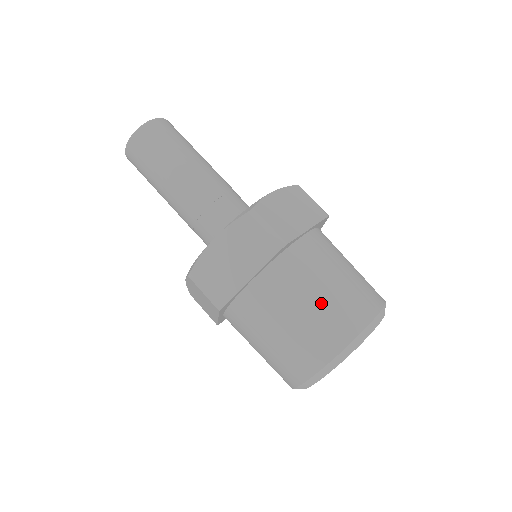
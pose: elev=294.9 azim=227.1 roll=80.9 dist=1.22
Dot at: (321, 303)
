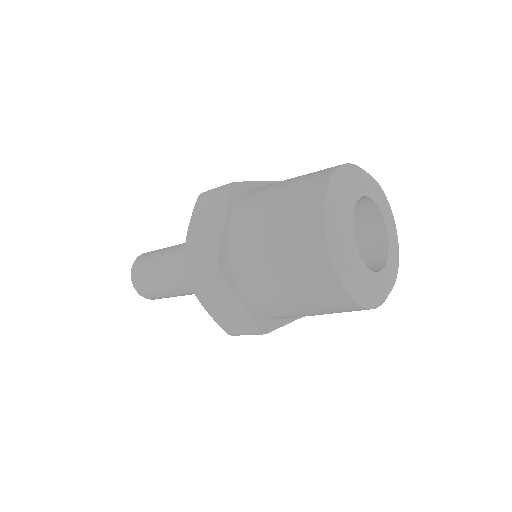
Dot at: (288, 188)
